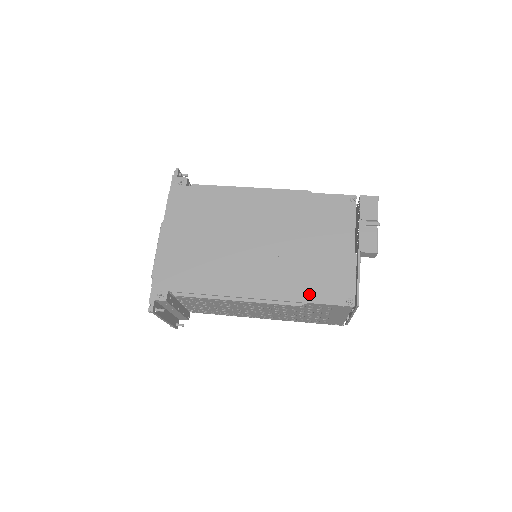
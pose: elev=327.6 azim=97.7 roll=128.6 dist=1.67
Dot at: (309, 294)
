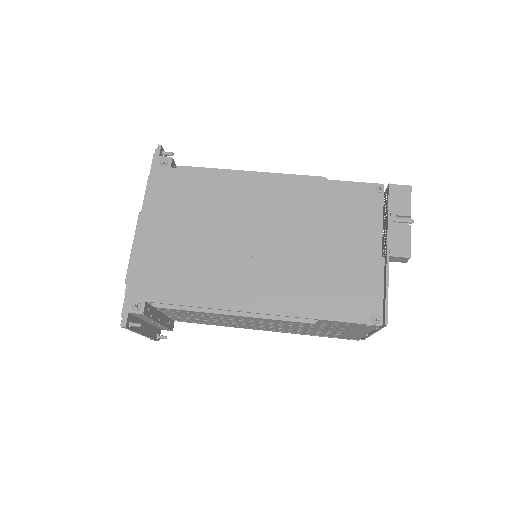
Dot at: (324, 308)
